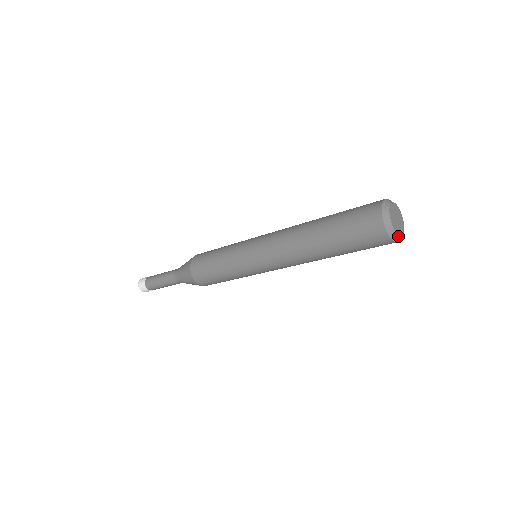
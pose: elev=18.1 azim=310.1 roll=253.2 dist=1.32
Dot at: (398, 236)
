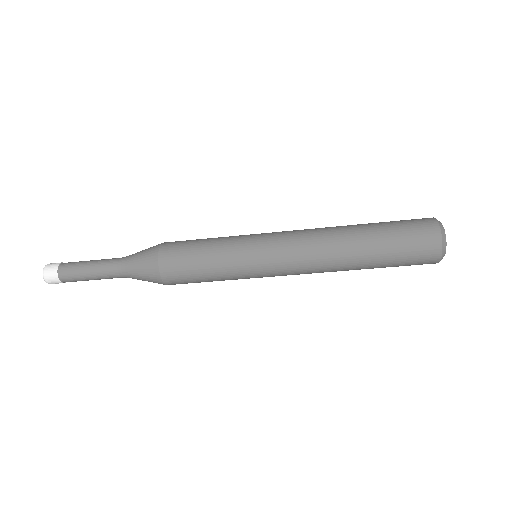
Dot at: (444, 255)
